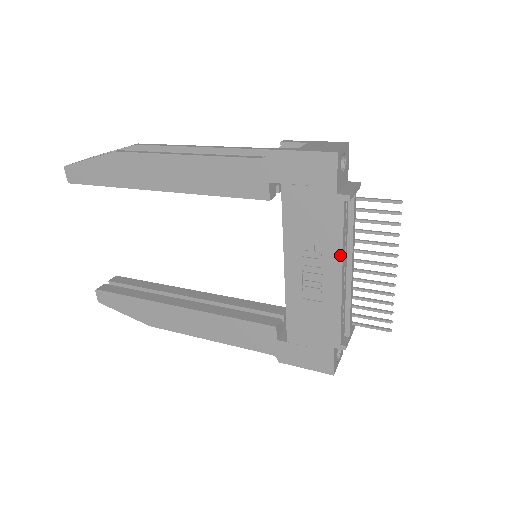
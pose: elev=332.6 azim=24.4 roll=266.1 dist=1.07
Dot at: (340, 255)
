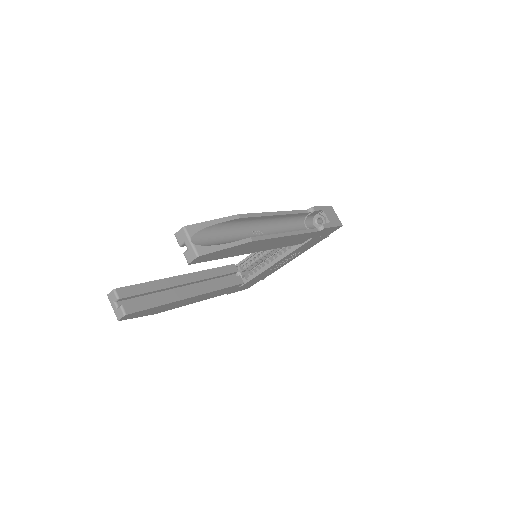
Dot at: occluded
